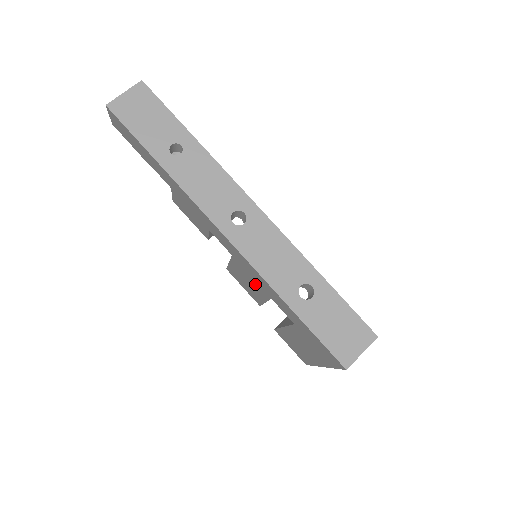
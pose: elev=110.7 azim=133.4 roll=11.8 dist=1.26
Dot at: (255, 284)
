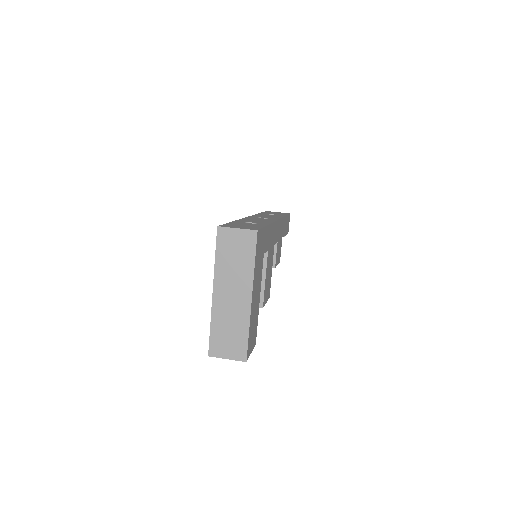
Dot at: occluded
